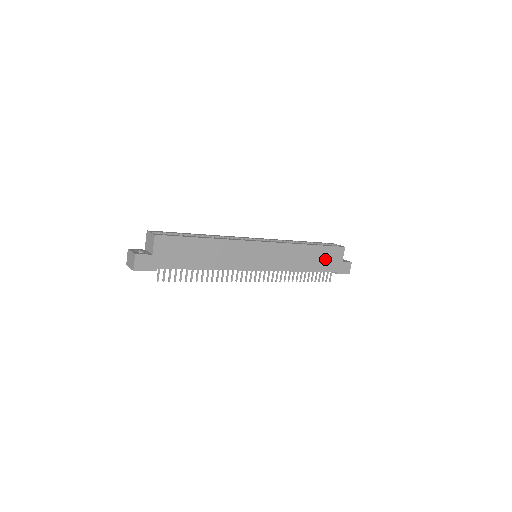
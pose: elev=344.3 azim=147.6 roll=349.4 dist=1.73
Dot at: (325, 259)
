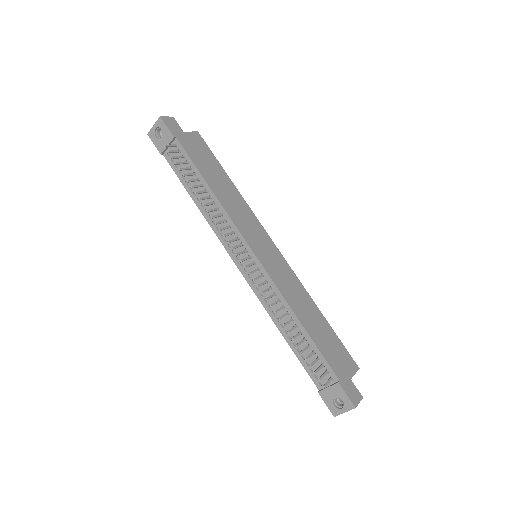
Dot at: (330, 346)
